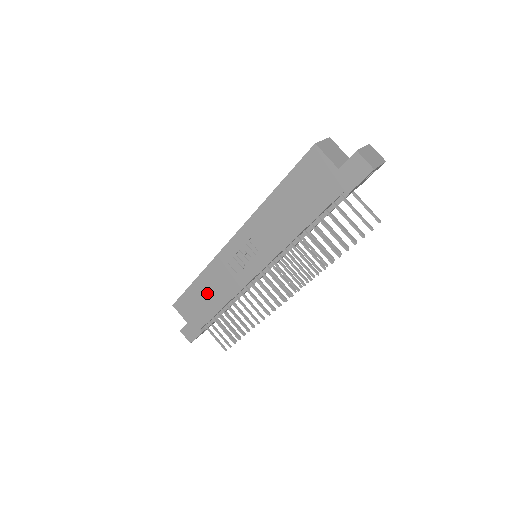
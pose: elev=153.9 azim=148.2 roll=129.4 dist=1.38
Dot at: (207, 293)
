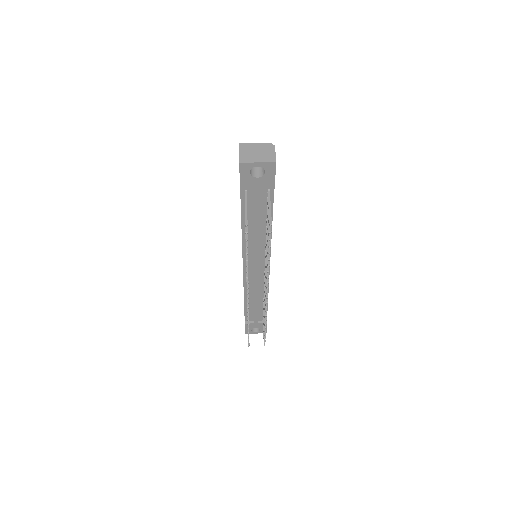
Dot at: occluded
